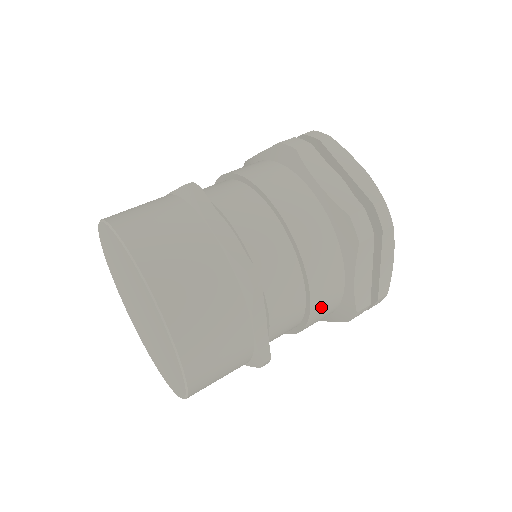
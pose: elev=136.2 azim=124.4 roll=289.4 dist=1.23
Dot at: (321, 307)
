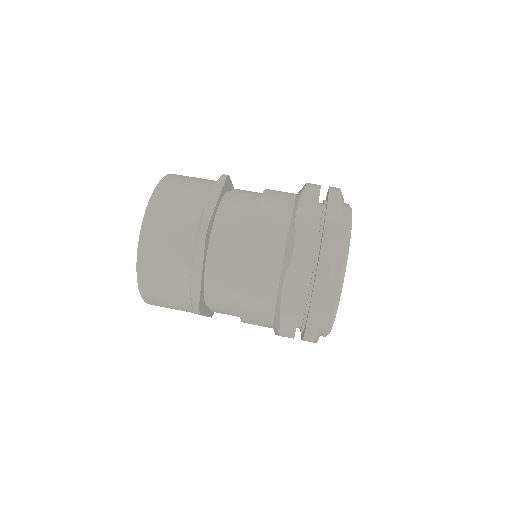
Dot at: occluded
